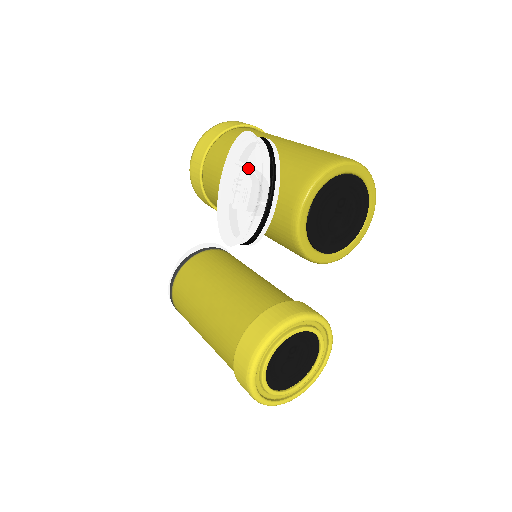
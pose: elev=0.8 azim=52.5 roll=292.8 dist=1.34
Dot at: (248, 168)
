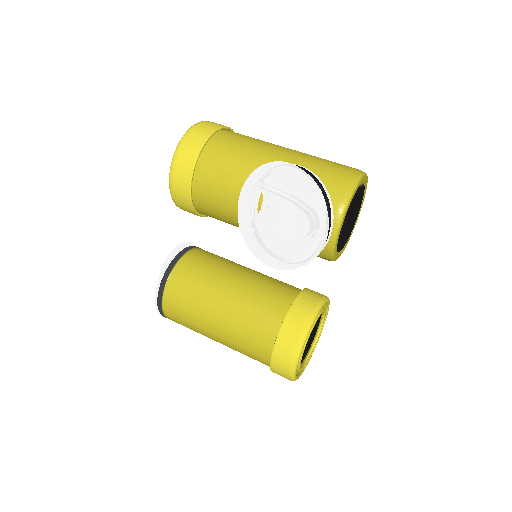
Dot at: (292, 198)
